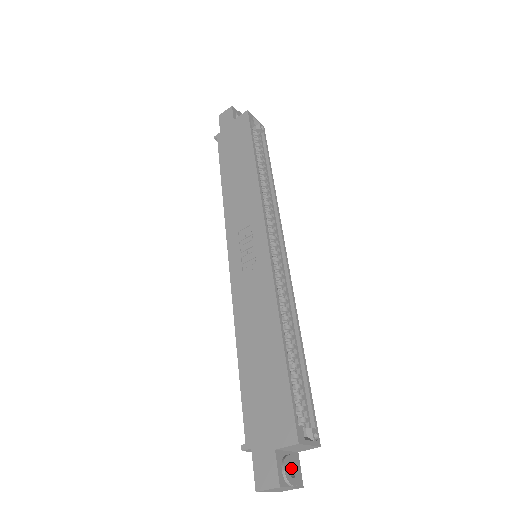
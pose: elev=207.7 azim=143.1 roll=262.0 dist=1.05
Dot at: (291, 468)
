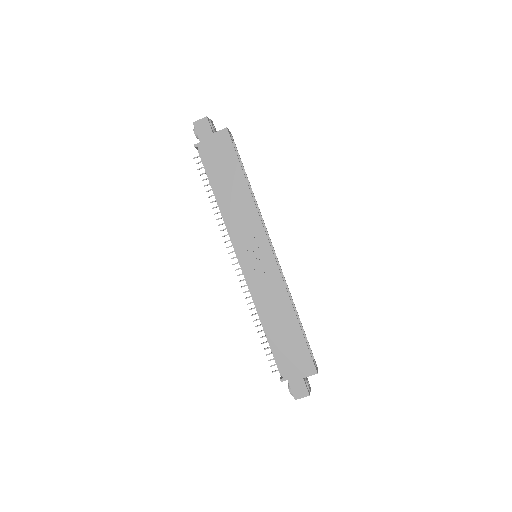
Dot at: occluded
